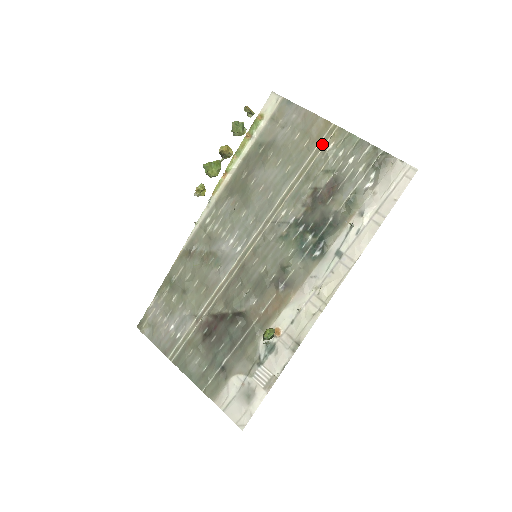
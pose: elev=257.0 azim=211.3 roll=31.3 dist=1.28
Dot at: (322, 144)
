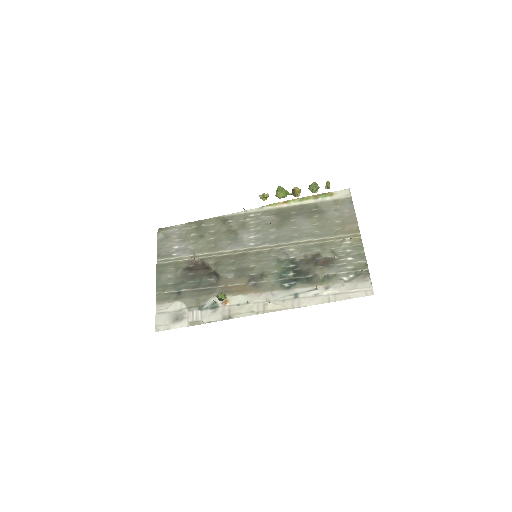
Dot at: (345, 237)
